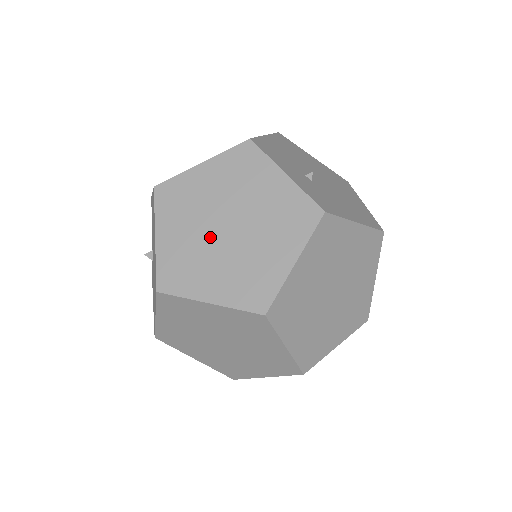
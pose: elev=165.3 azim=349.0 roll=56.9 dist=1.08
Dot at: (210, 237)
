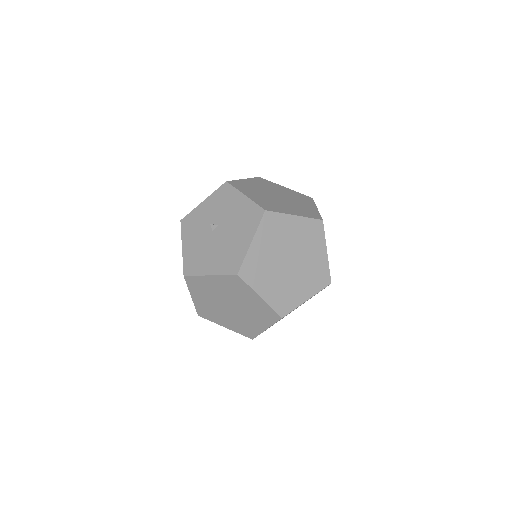
Dot at: (278, 261)
